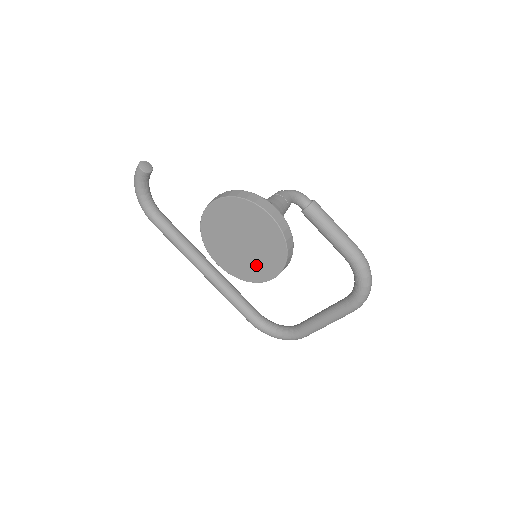
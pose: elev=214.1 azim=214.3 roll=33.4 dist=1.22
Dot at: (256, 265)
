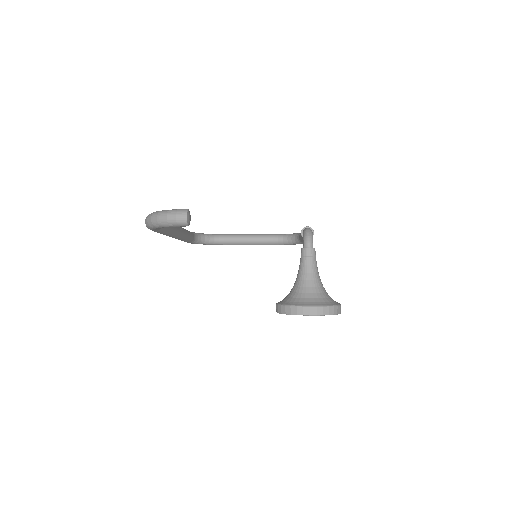
Dot at: occluded
